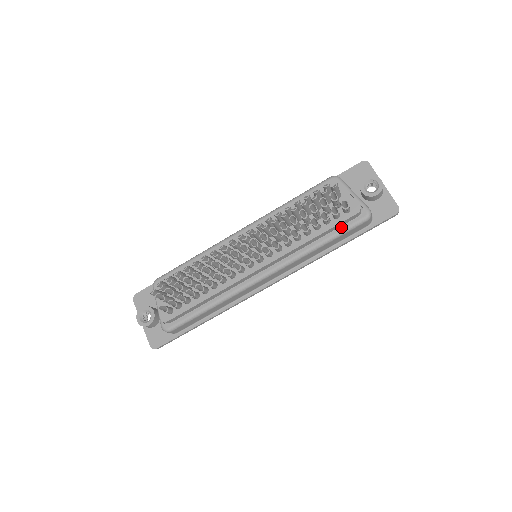
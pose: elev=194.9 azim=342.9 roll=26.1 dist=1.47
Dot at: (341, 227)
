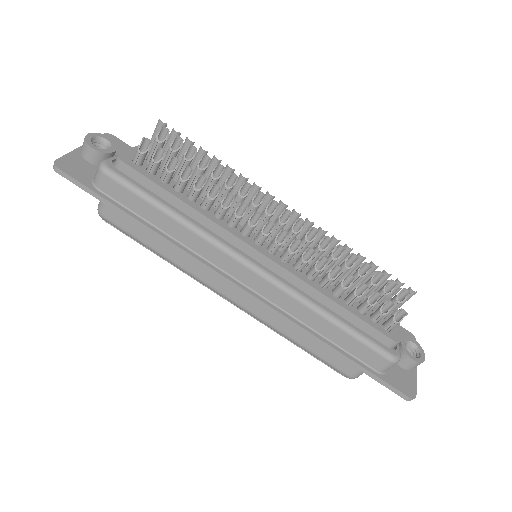
Dot at: (365, 332)
